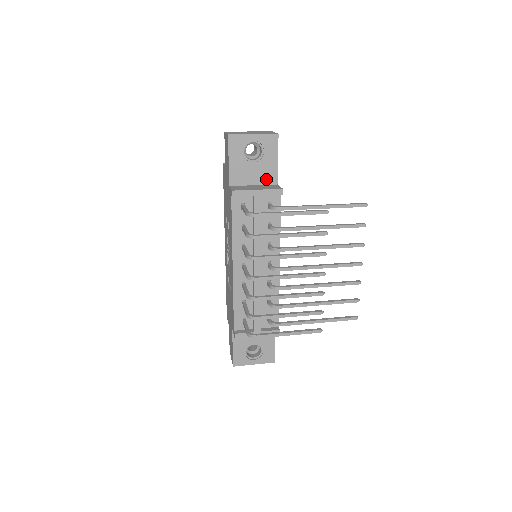
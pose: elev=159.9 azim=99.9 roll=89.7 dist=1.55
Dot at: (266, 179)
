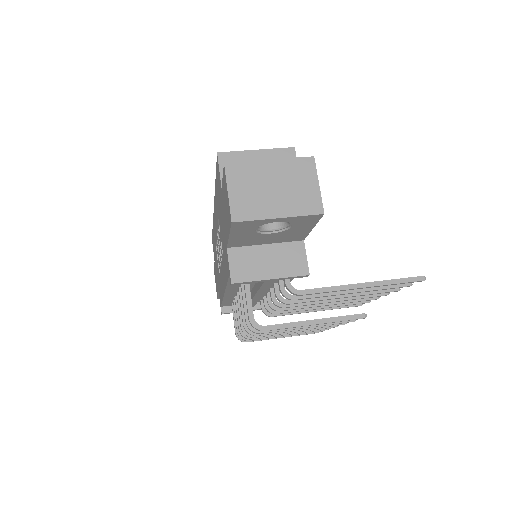
Dot at: (287, 239)
